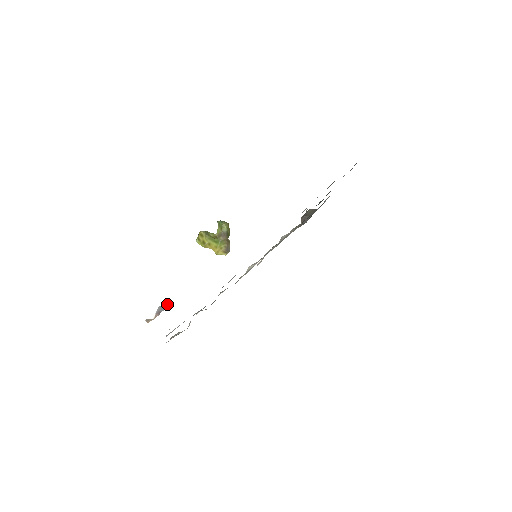
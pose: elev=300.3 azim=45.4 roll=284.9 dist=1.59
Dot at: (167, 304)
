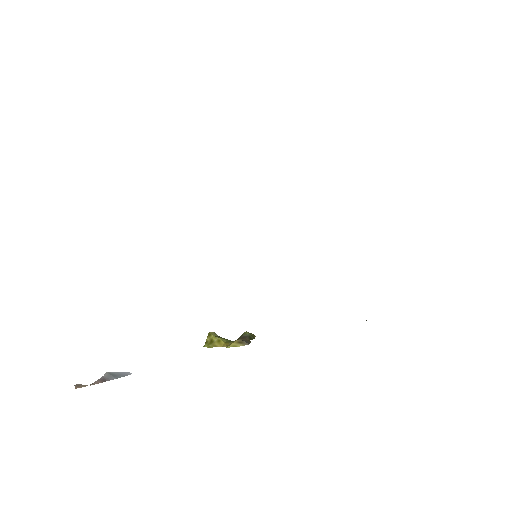
Dot at: (123, 374)
